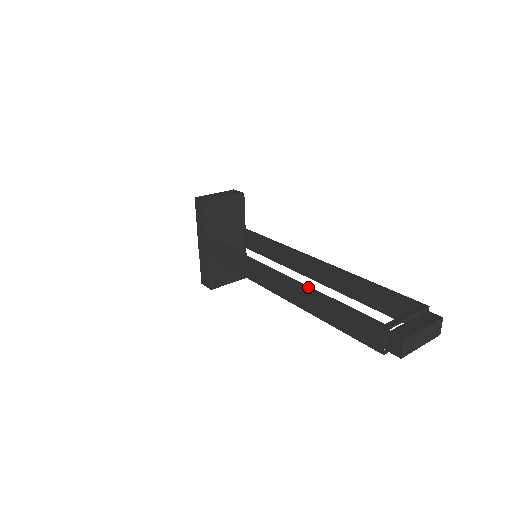
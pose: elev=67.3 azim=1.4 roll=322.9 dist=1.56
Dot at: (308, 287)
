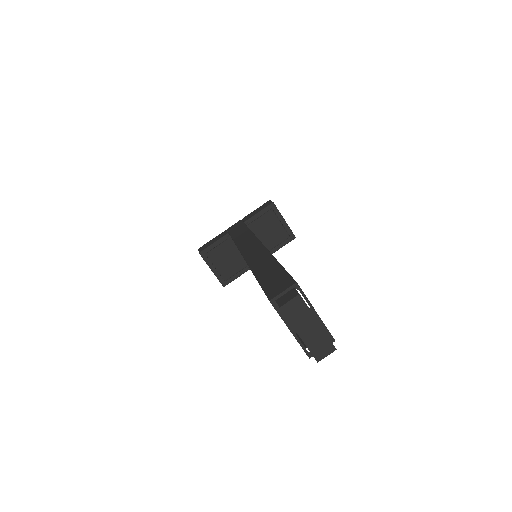
Dot at: occluded
